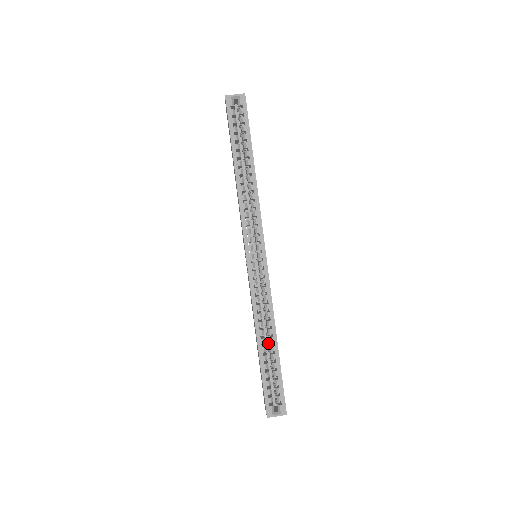
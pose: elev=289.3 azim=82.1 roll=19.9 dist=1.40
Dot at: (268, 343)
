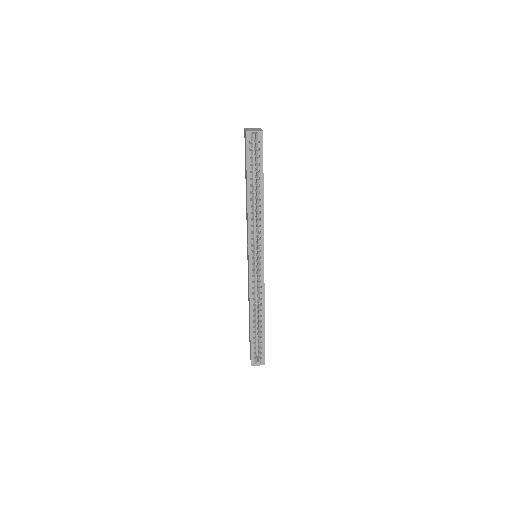
Dot at: (258, 318)
